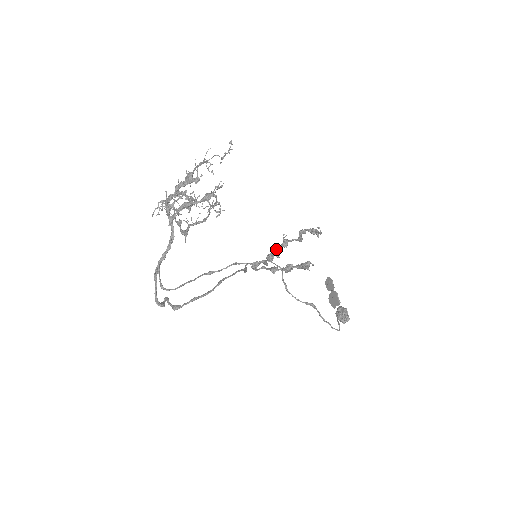
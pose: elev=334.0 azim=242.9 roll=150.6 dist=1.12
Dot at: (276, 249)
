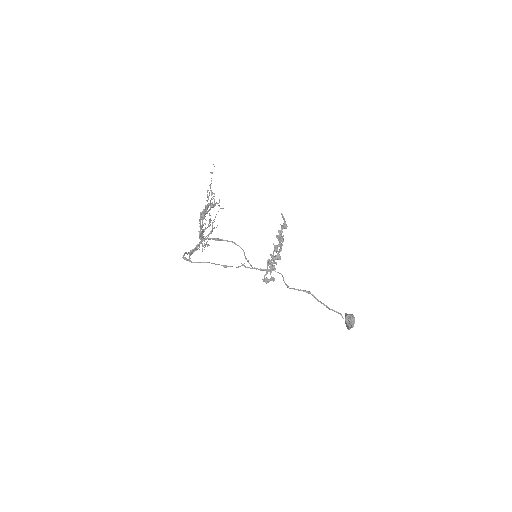
Dot at: (272, 255)
